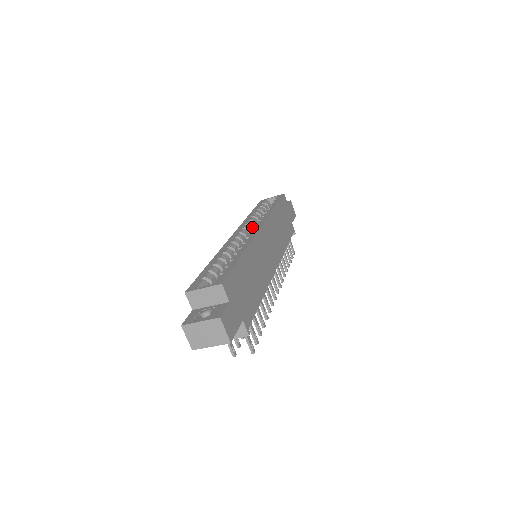
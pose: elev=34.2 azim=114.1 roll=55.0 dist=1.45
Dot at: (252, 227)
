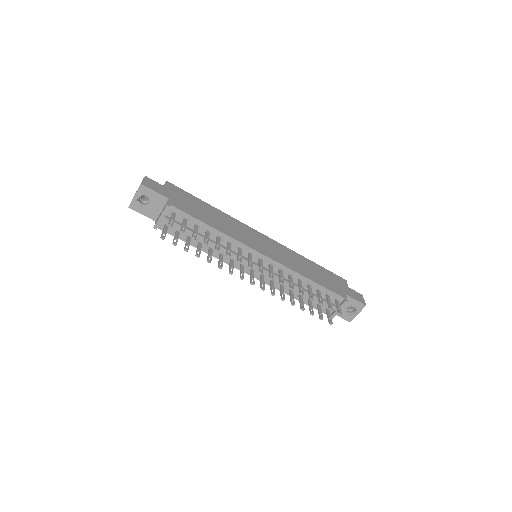
Dot at: occluded
